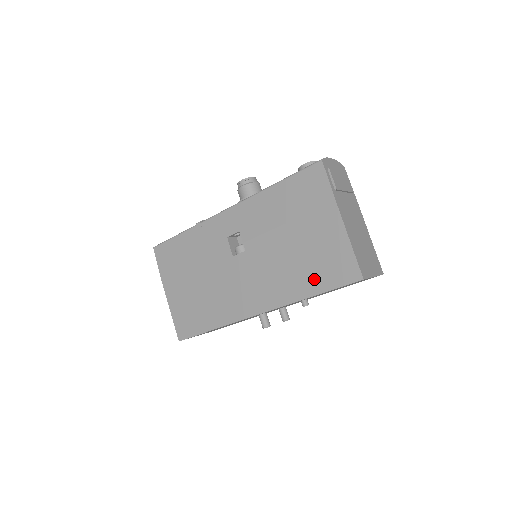
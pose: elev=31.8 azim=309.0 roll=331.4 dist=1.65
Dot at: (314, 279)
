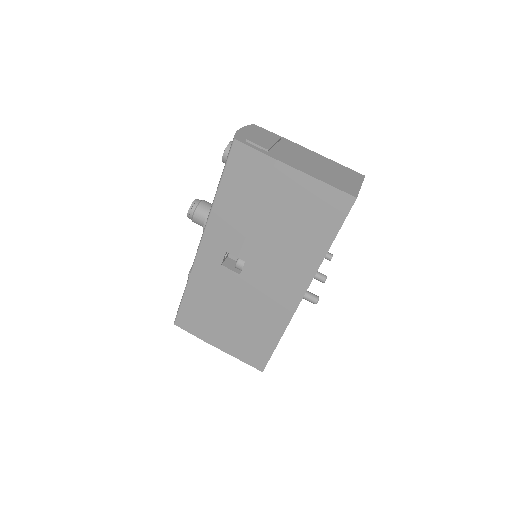
Dot at: (318, 233)
